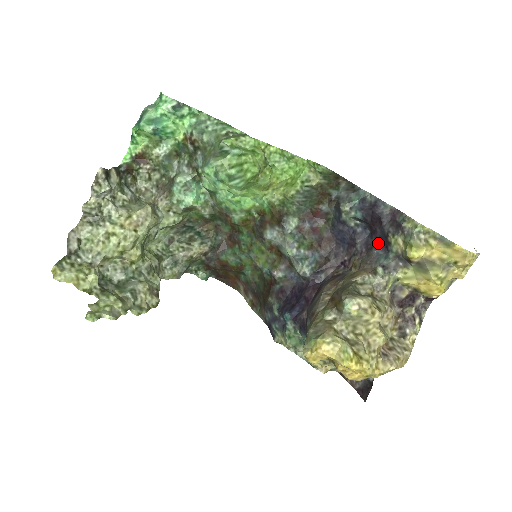
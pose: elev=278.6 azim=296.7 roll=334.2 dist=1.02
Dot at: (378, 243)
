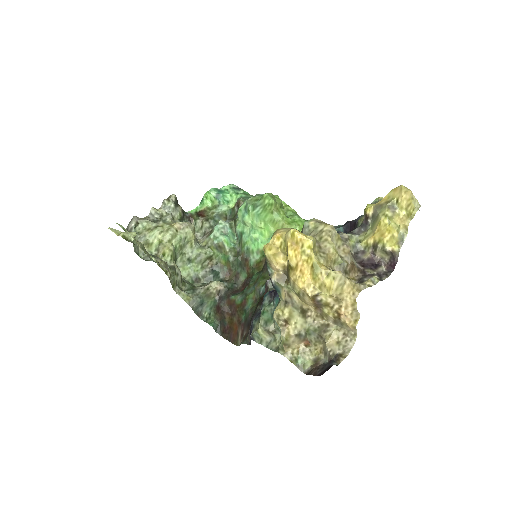
Dot at: occluded
